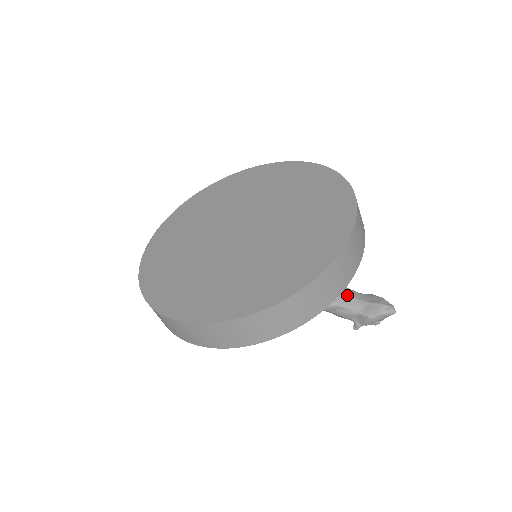
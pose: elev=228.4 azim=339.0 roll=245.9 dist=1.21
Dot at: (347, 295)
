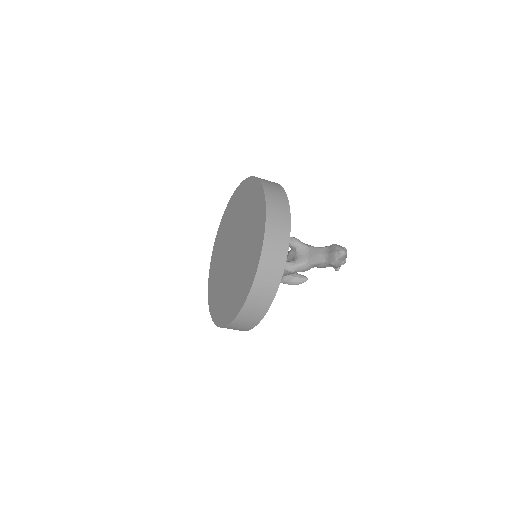
Dot at: (315, 255)
